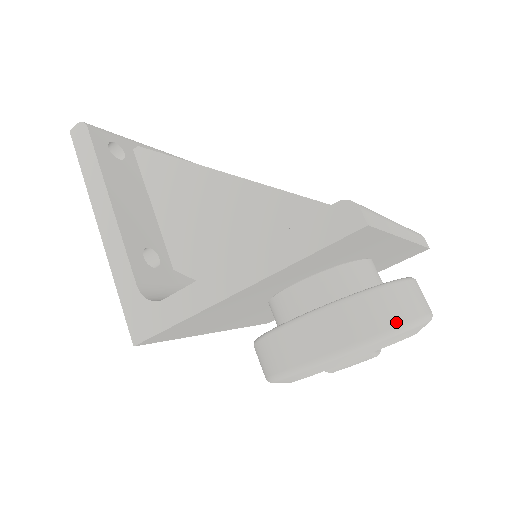
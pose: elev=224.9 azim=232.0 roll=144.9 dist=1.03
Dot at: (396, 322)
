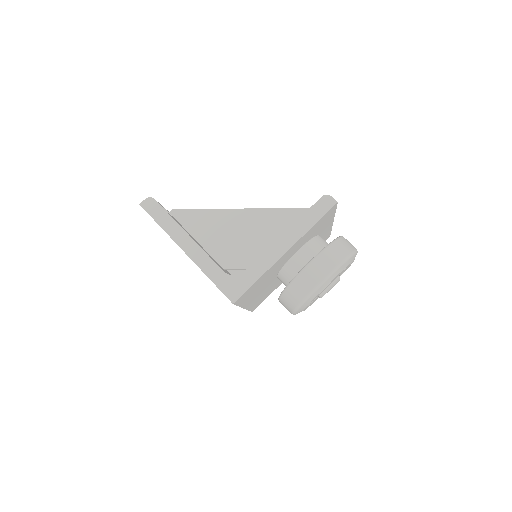
Dot at: (350, 250)
